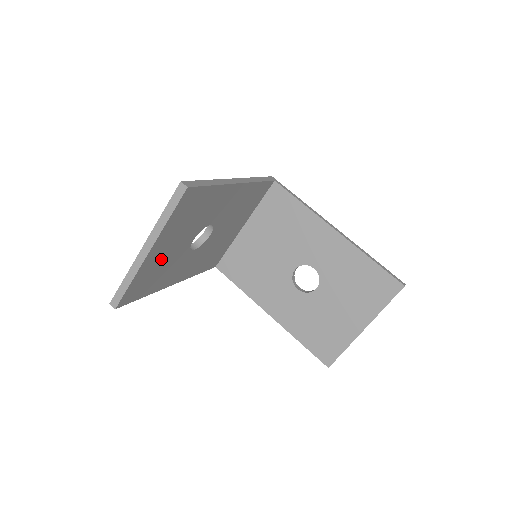
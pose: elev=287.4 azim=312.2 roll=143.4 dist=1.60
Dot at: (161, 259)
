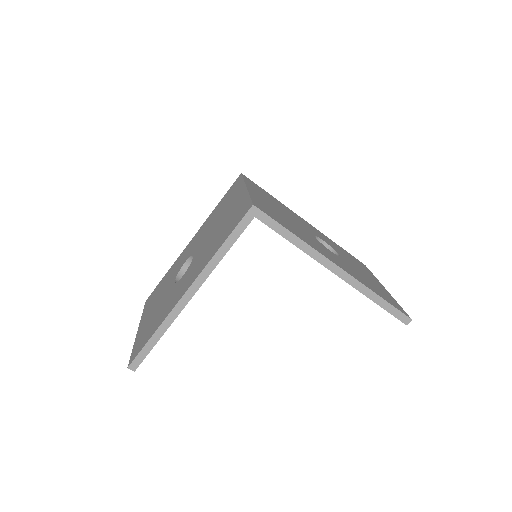
Dot at: occluded
